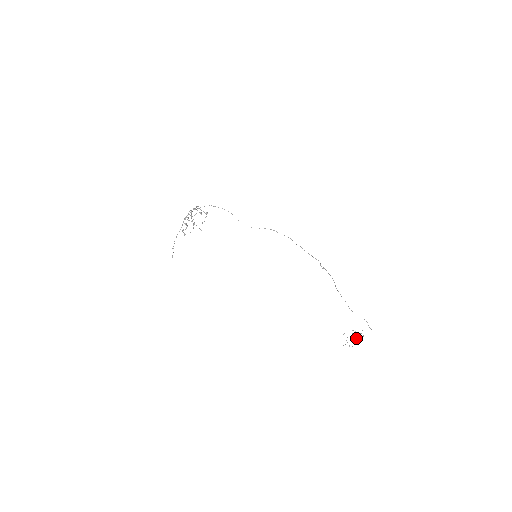
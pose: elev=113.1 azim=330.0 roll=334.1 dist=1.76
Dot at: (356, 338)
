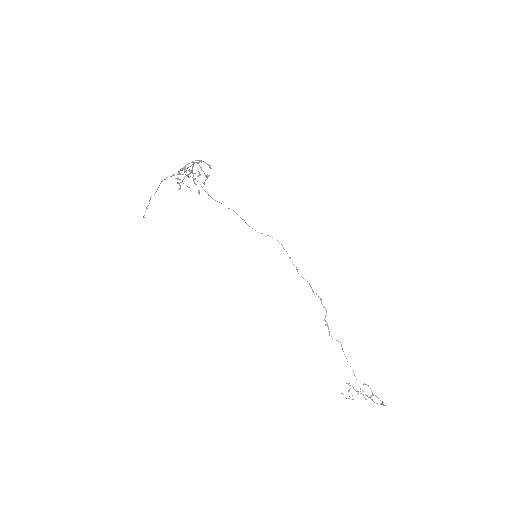
Dot at: (363, 395)
